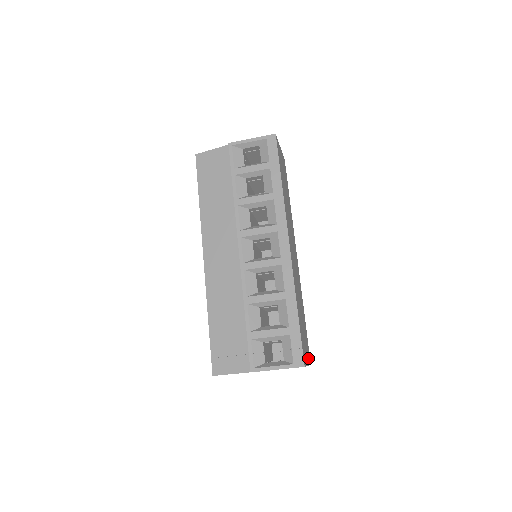
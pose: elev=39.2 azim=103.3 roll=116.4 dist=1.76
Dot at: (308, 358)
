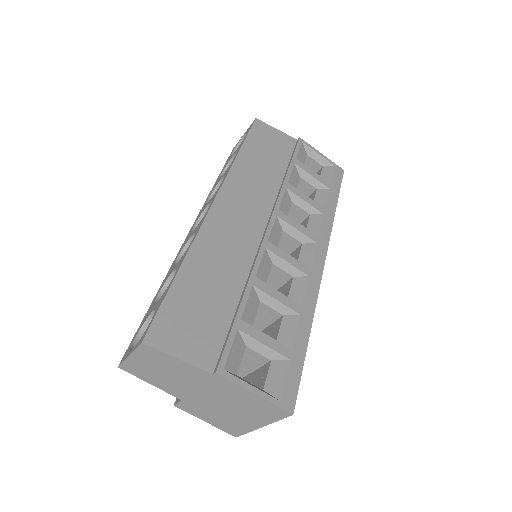
Dot at: occluded
